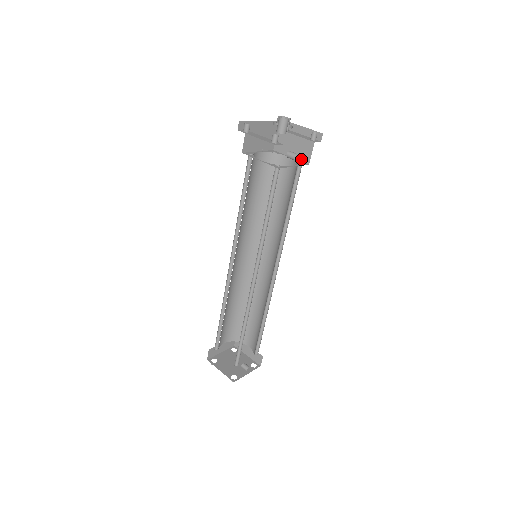
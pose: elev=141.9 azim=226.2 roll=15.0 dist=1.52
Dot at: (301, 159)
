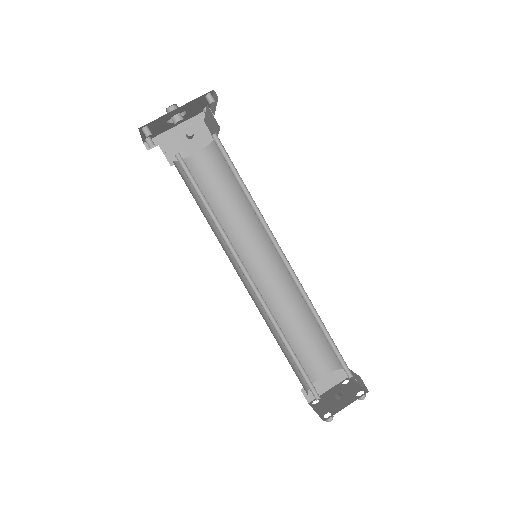
Dot at: (218, 130)
